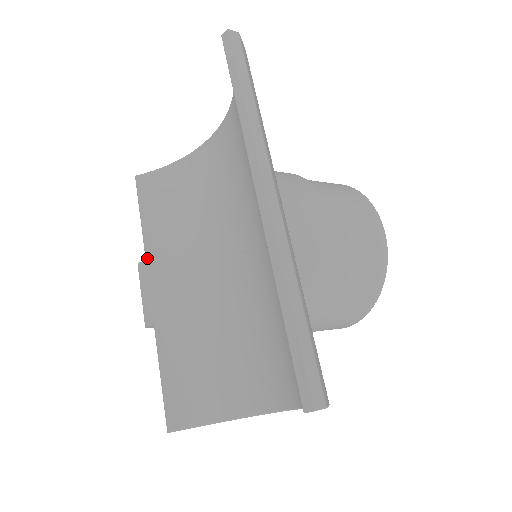
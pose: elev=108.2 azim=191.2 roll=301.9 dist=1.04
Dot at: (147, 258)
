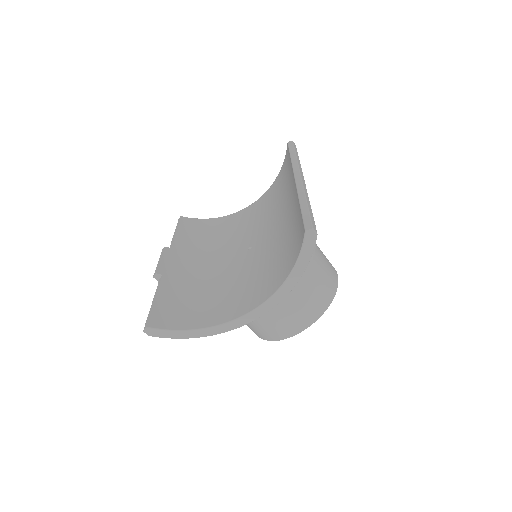
Dot at: (172, 247)
